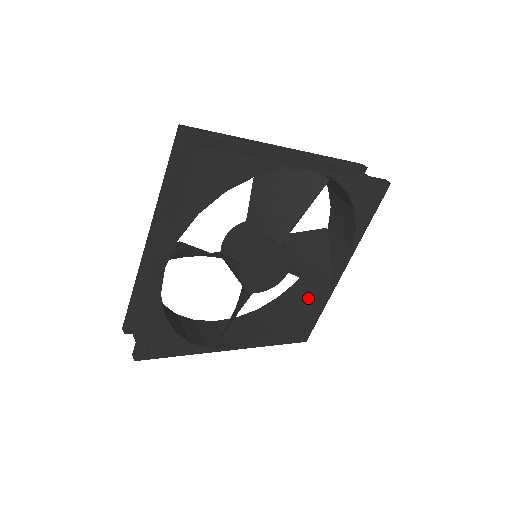
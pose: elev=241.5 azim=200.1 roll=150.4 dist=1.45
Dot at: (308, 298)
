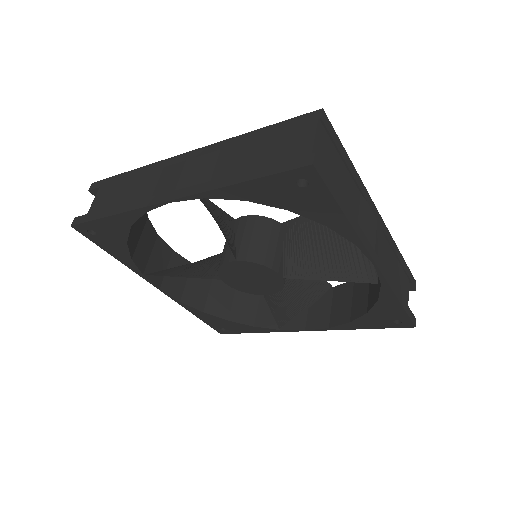
Dot at: (379, 283)
